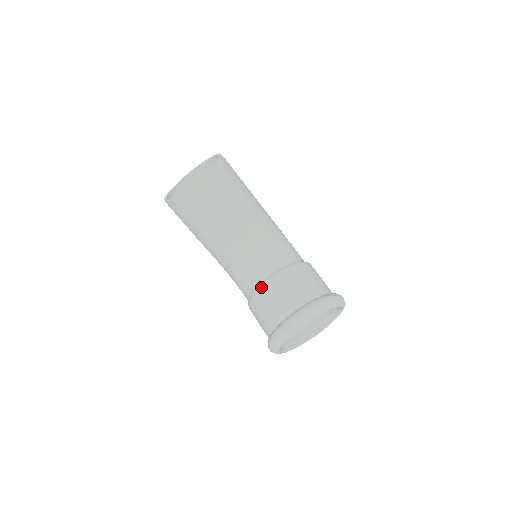
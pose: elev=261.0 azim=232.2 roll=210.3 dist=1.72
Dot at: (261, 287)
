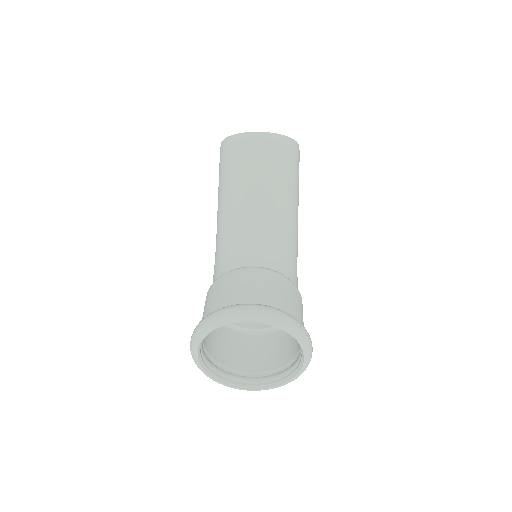
Dot at: (239, 269)
